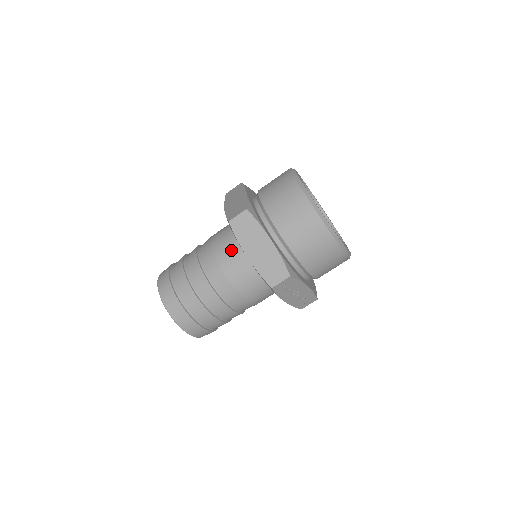
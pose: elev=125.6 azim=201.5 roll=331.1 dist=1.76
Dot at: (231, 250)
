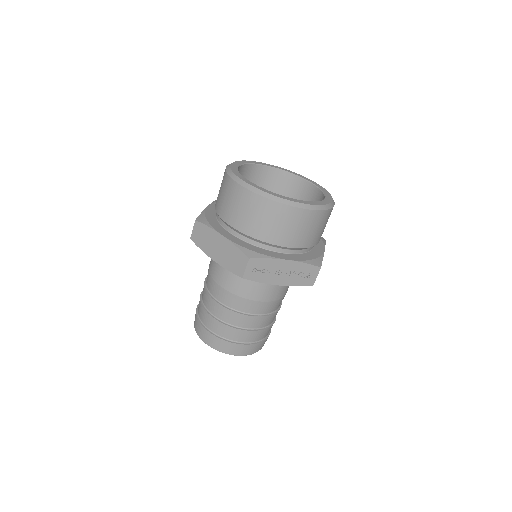
Dot at: occluded
